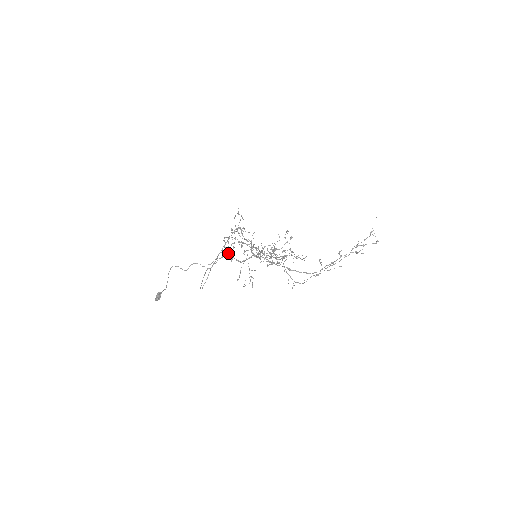
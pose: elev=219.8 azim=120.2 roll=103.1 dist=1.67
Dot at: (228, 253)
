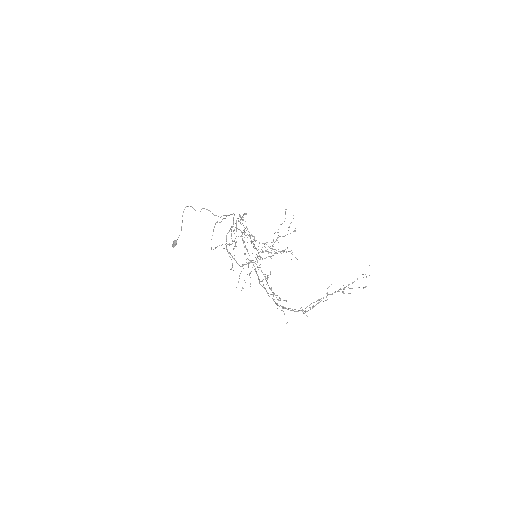
Dot at: occluded
